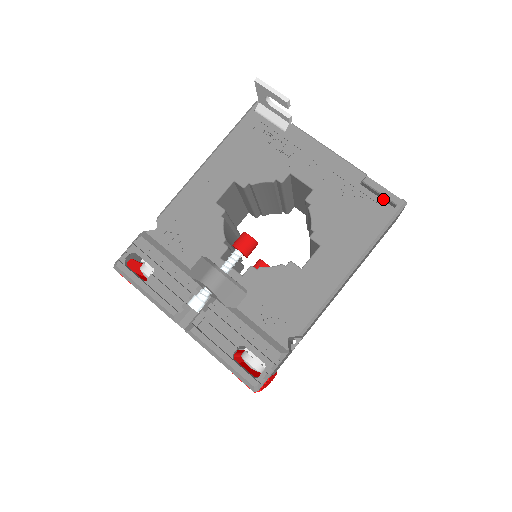
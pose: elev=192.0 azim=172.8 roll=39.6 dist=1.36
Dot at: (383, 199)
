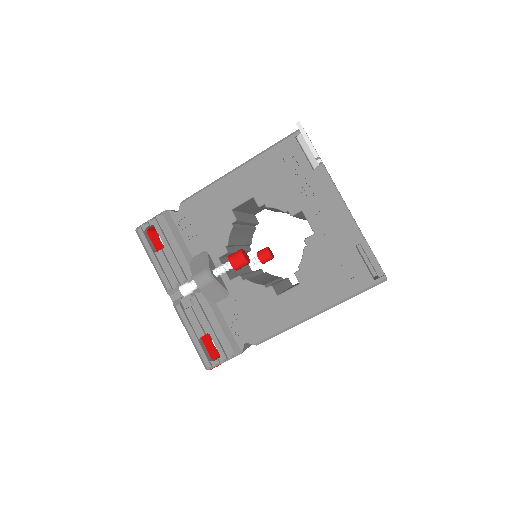
Dot at: occluded
